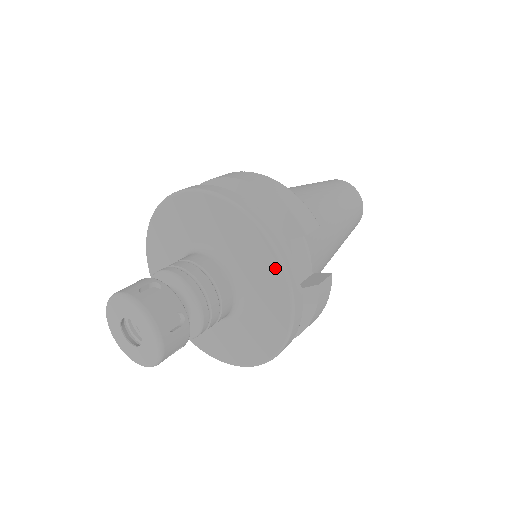
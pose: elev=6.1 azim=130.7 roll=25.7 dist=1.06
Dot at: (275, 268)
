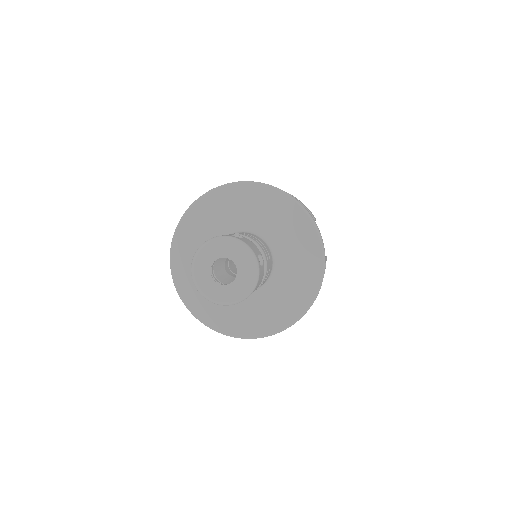
Dot at: (311, 233)
